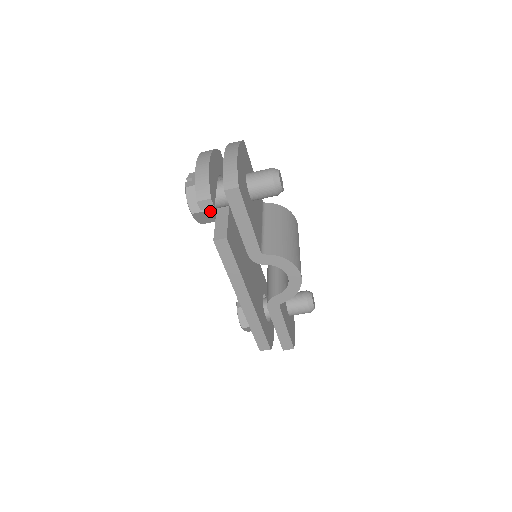
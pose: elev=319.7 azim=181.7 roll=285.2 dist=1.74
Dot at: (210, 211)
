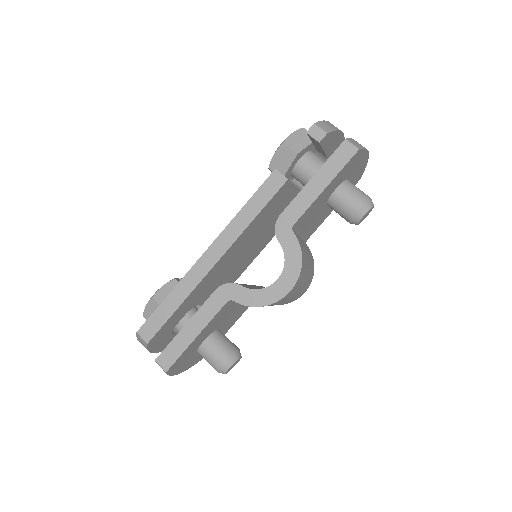
Dot at: (294, 162)
